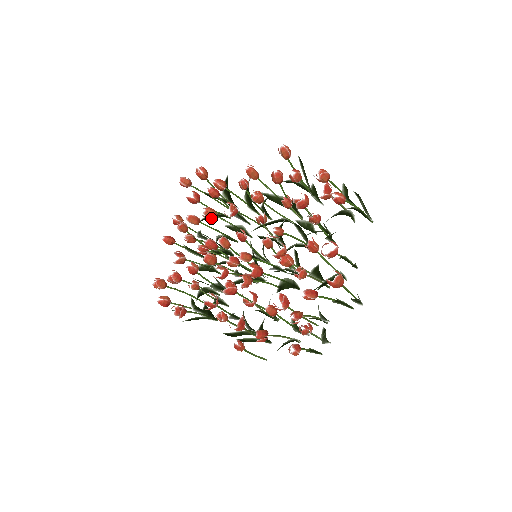
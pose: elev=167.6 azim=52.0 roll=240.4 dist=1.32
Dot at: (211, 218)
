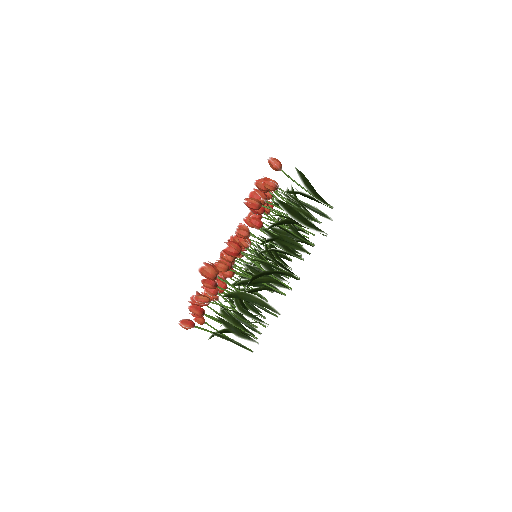
Dot at: occluded
